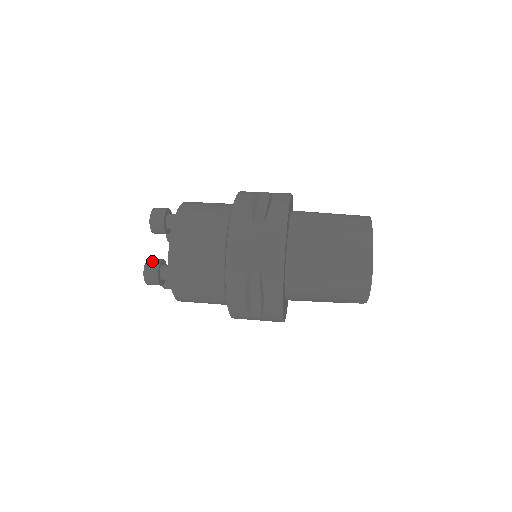
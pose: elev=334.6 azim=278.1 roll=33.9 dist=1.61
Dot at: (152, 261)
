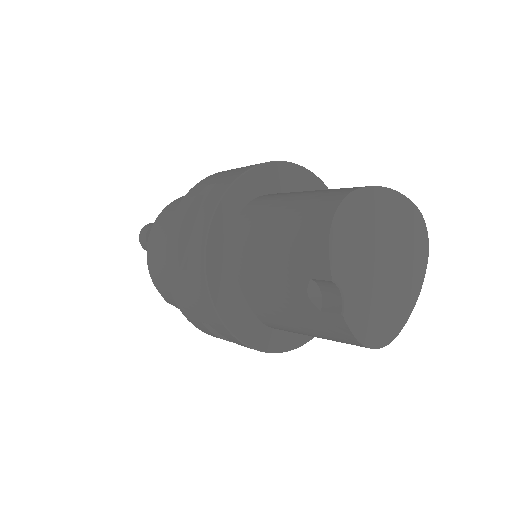
Dot at: occluded
